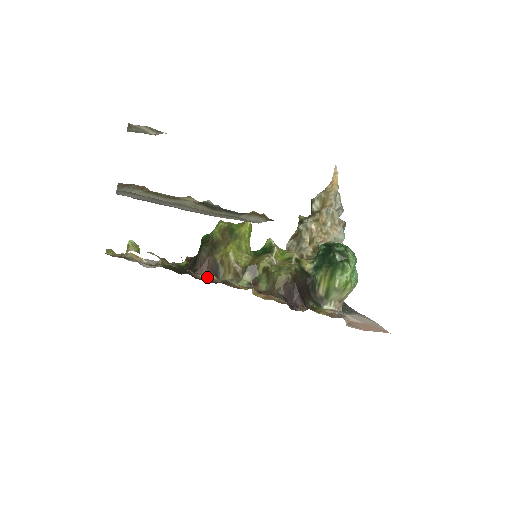
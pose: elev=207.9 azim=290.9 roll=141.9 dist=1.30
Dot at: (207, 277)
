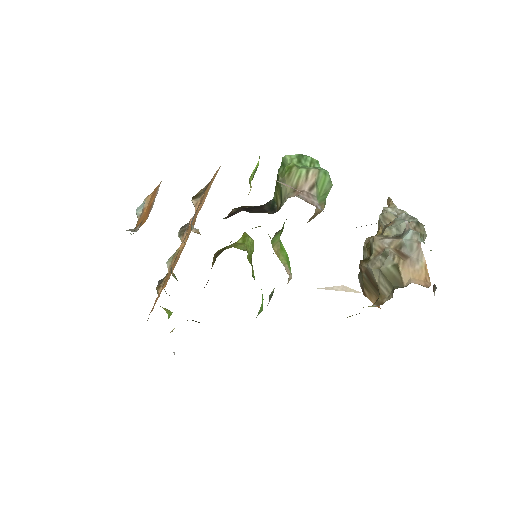
Dot at: occluded
